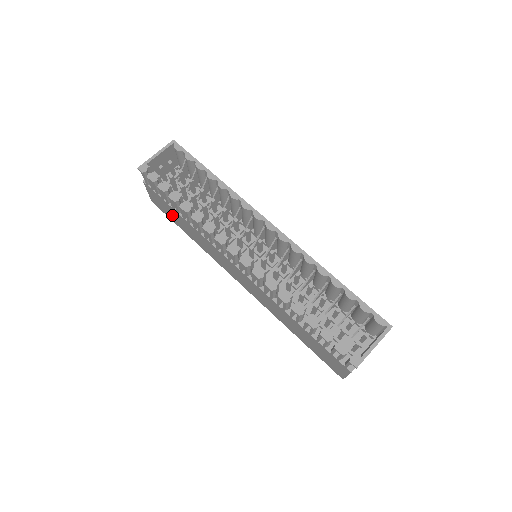
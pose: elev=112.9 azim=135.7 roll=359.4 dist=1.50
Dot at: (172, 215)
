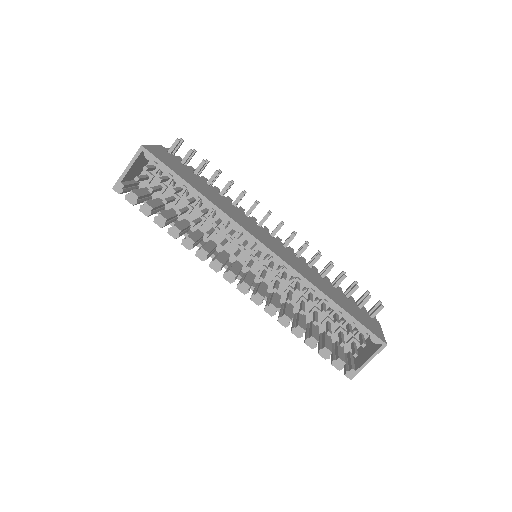
Dot at: occluded
